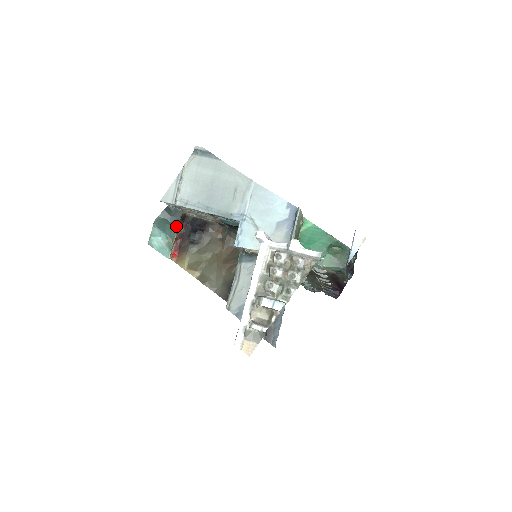
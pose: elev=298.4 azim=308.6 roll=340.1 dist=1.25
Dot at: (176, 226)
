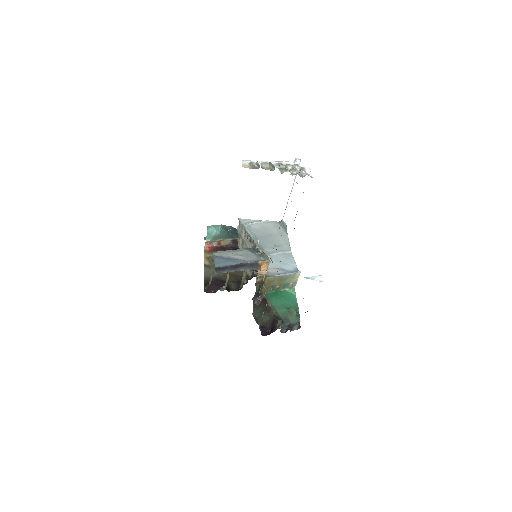
Dot at: (228, 238)
